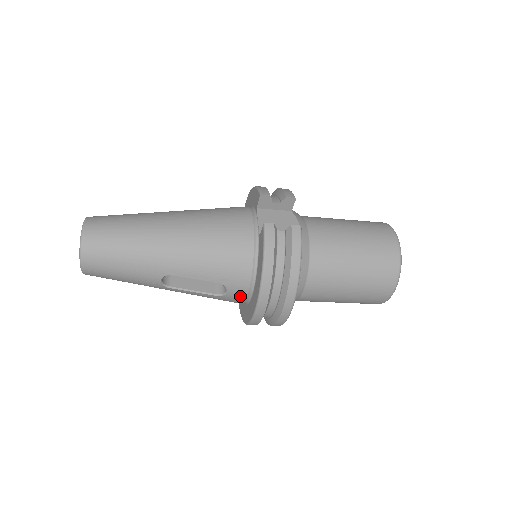
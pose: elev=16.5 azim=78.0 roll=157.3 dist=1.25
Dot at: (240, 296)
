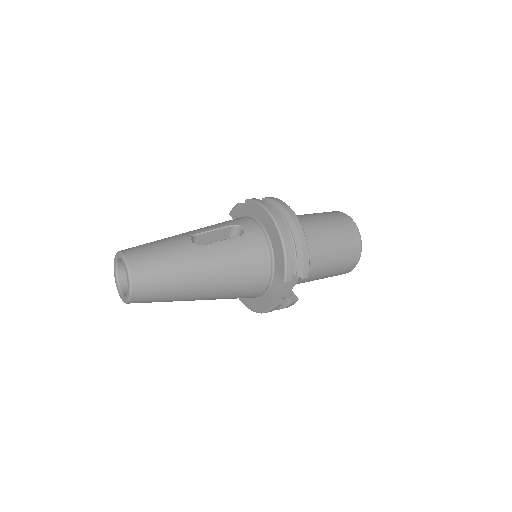
Dot at: occluded
